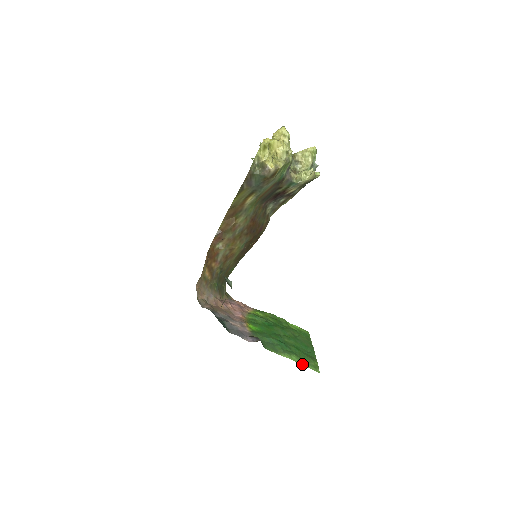
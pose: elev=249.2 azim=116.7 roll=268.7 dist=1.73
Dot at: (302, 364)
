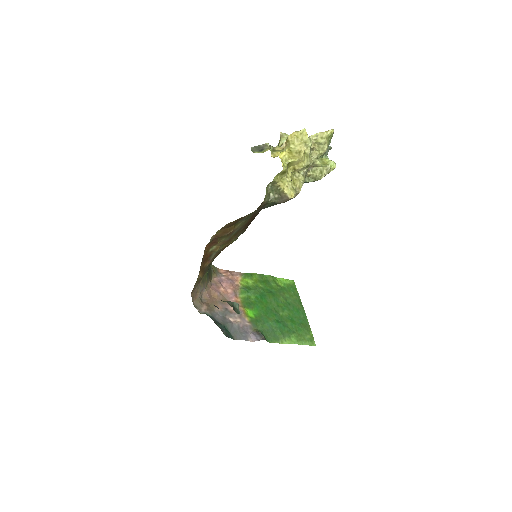
Dot at: (301, 344)
